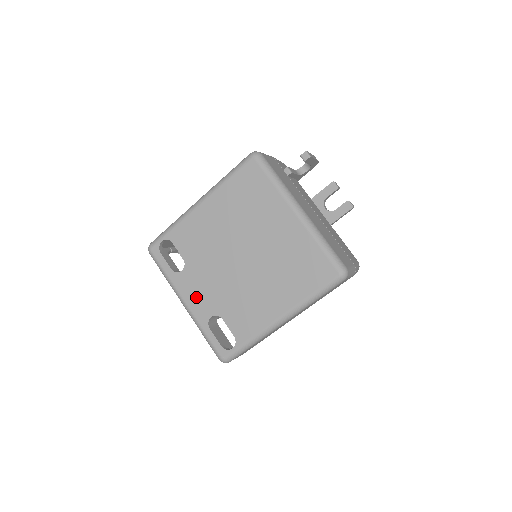
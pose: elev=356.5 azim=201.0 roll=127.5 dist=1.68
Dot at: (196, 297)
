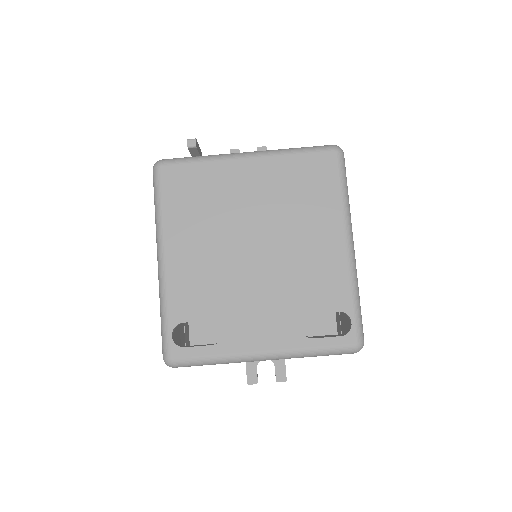
Dot at: (265, 332)
